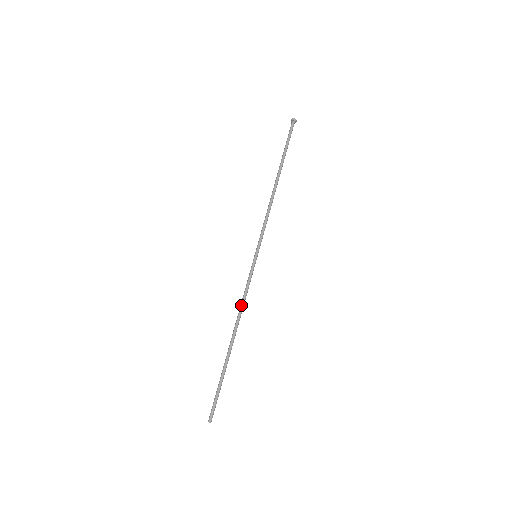
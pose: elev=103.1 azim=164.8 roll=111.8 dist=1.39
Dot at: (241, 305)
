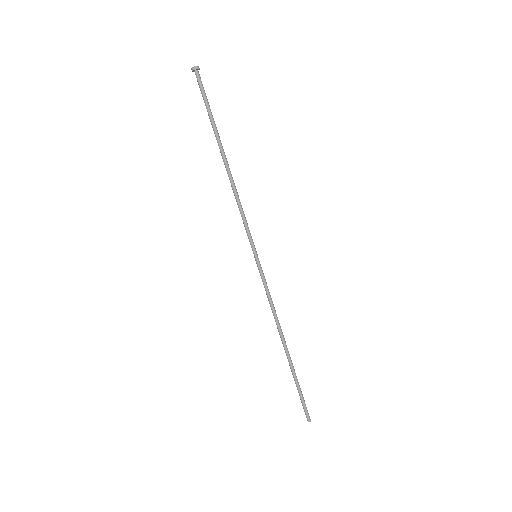
Dot at: (274, 312)
